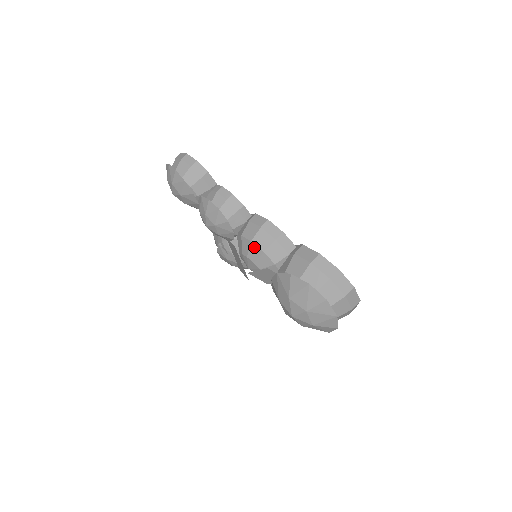
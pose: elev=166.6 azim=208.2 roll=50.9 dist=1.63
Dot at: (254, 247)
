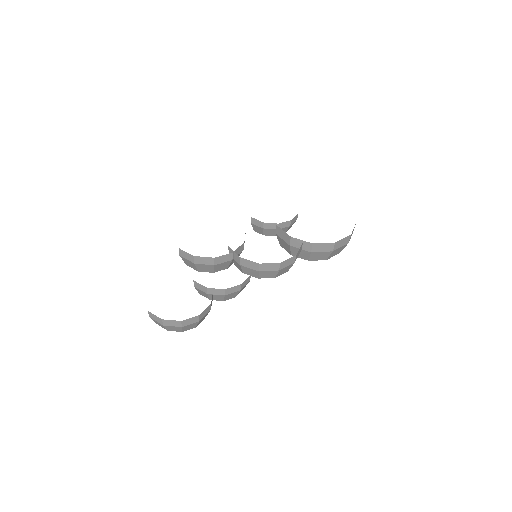
Dot at: occluded
